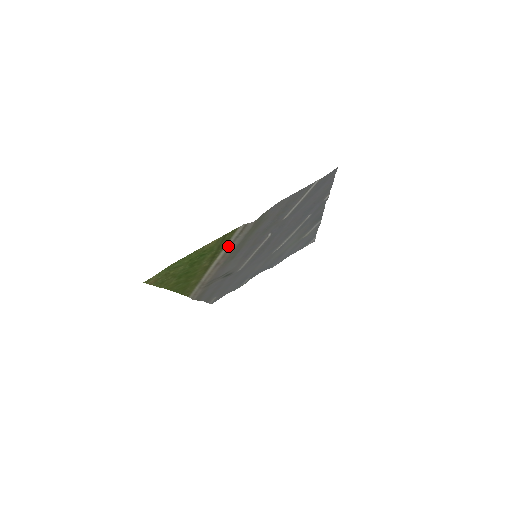
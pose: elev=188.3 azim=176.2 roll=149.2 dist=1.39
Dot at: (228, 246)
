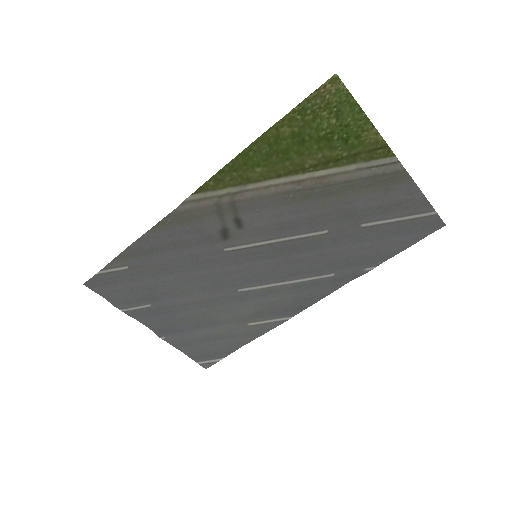
Dot at: (348, 169)
